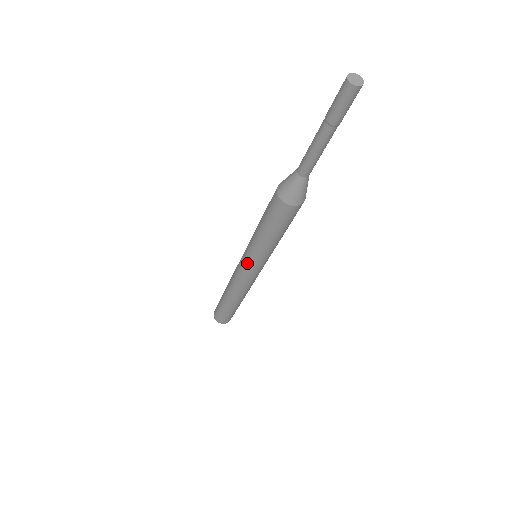
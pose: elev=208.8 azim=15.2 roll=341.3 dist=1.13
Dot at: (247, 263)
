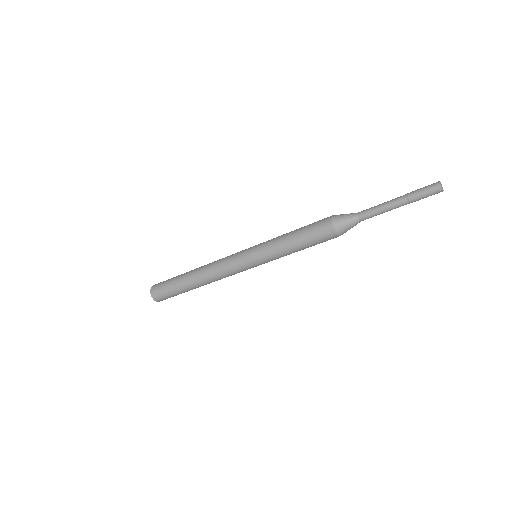
Dot at: (254, 264)
